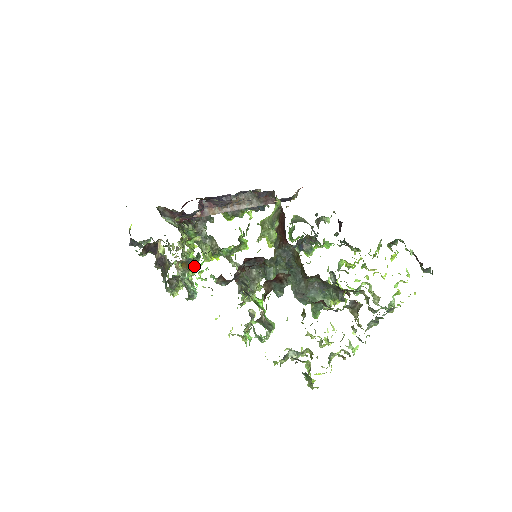
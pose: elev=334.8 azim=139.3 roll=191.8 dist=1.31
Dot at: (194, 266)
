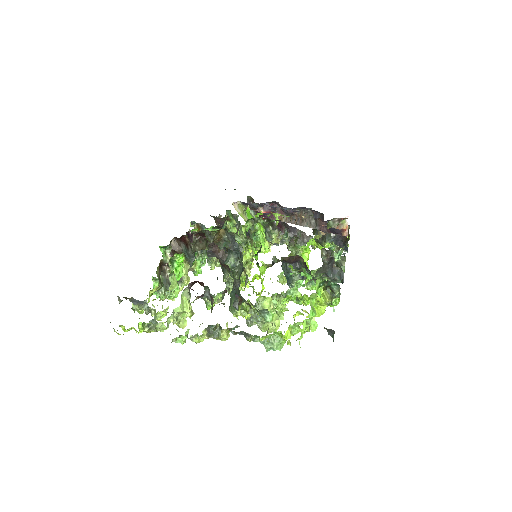
Dot at: occluded
